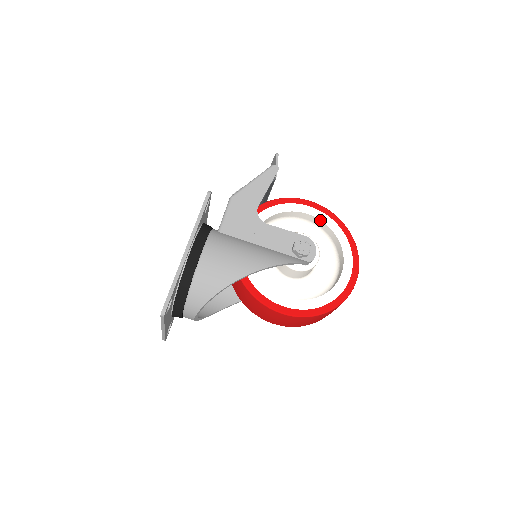
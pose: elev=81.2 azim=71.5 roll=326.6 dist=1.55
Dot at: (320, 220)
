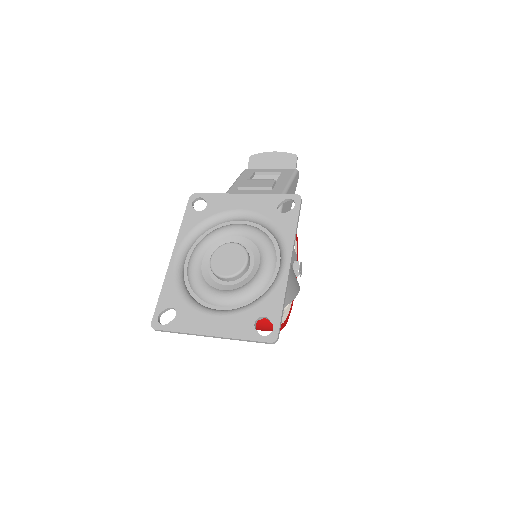
Dot at: occluded
